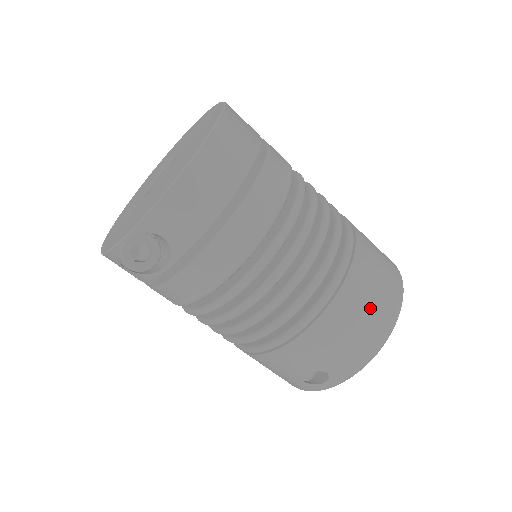
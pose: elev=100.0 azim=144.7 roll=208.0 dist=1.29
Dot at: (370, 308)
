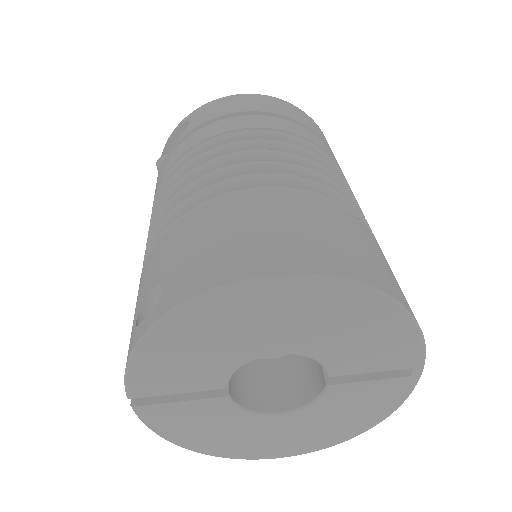
Dot at: (291, 229)
